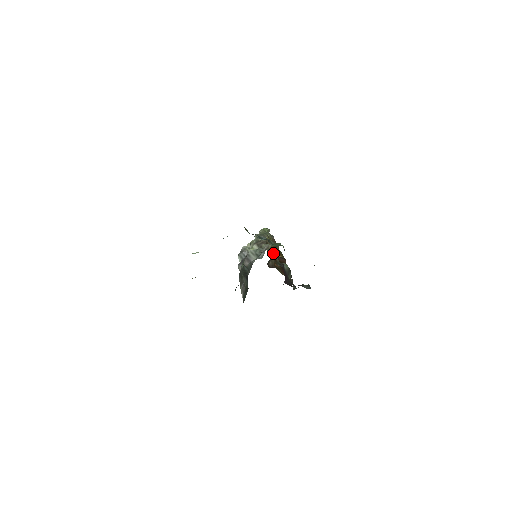
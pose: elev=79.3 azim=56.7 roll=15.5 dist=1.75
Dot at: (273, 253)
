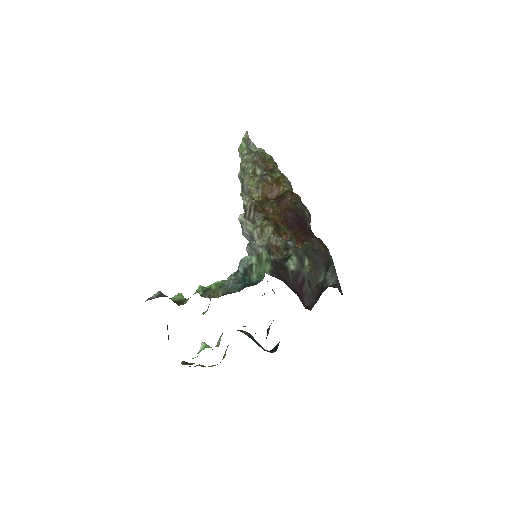
Dot at: (269, 235)
